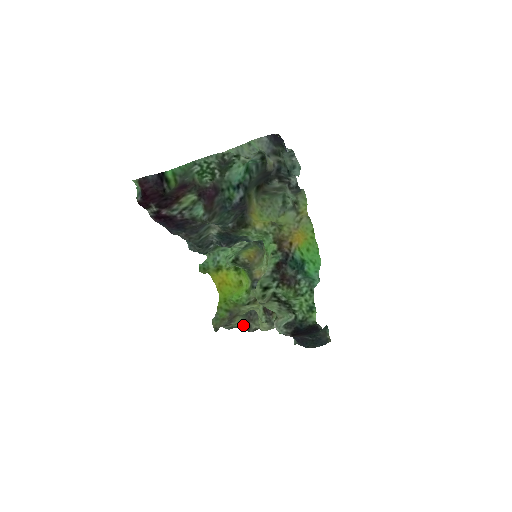
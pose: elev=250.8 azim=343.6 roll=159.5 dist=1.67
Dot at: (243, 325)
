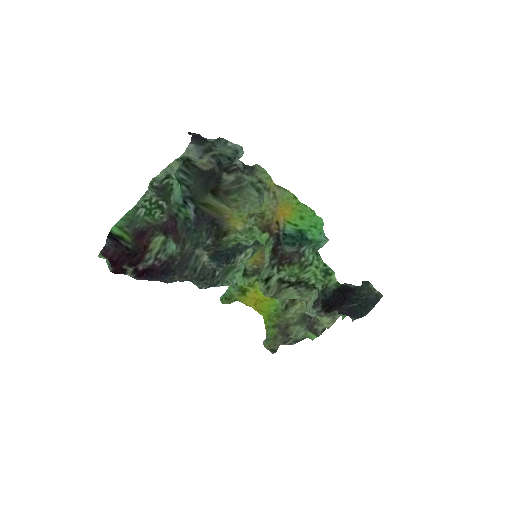
Dot at: (310, 333)
